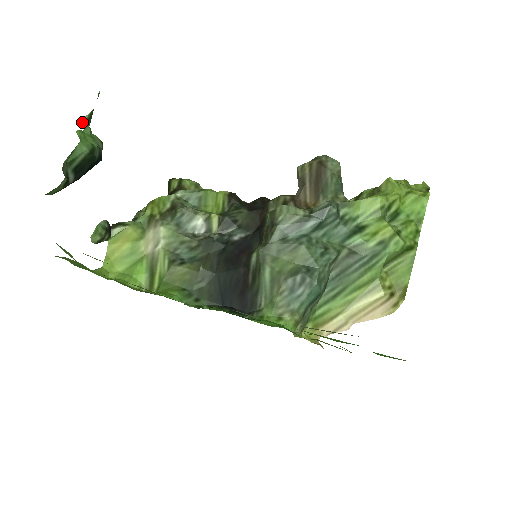
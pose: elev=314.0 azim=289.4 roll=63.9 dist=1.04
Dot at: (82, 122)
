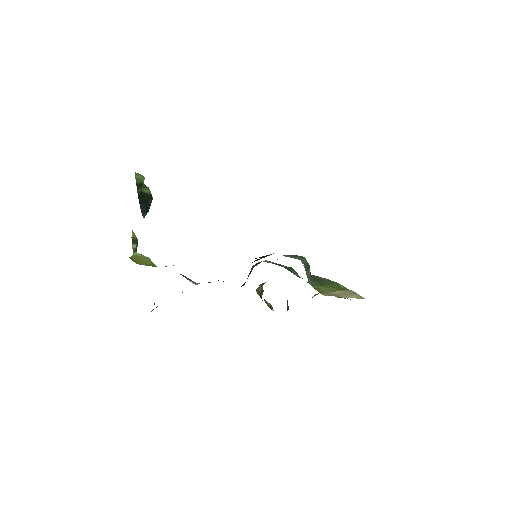
Dot at: occluded
